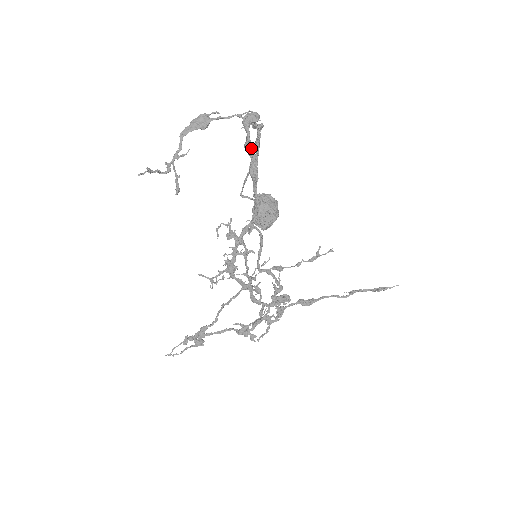
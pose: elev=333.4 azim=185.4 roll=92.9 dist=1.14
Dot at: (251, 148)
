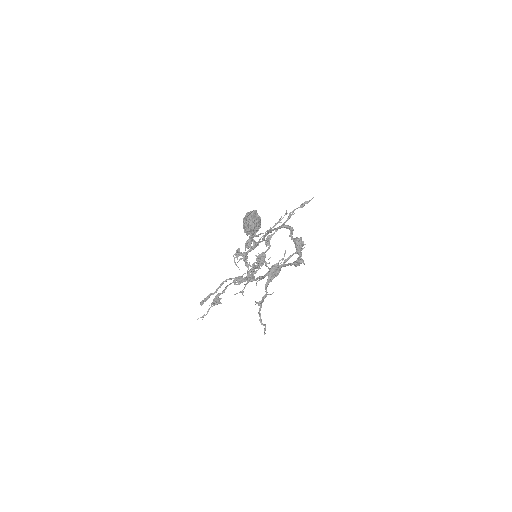
Dot at: (302, 262)
